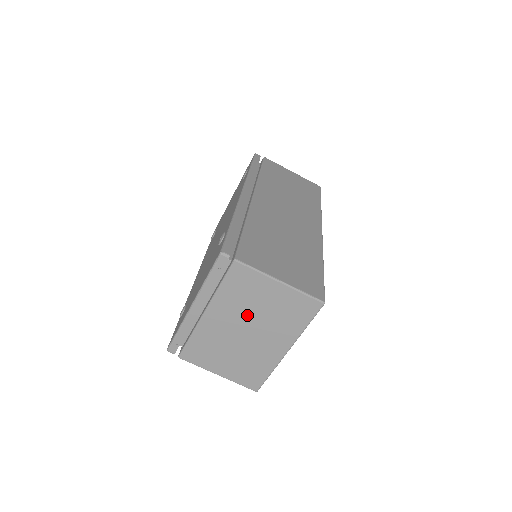
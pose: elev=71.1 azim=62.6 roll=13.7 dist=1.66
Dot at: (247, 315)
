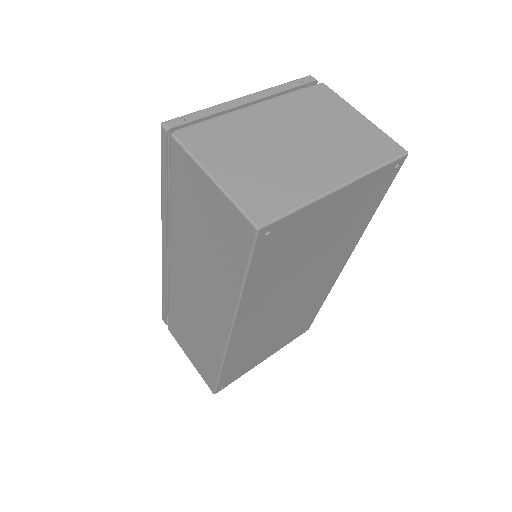
Dot at: (308, 127)
